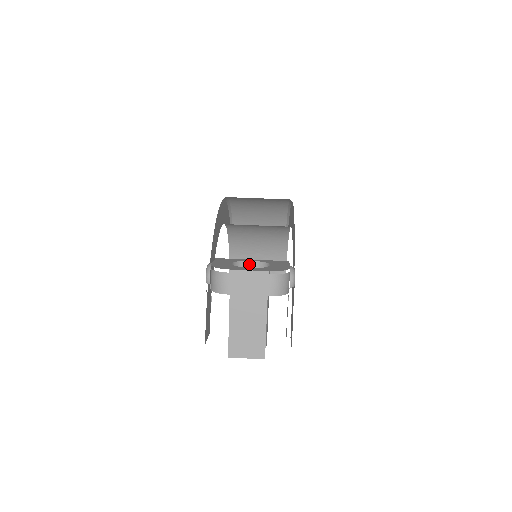
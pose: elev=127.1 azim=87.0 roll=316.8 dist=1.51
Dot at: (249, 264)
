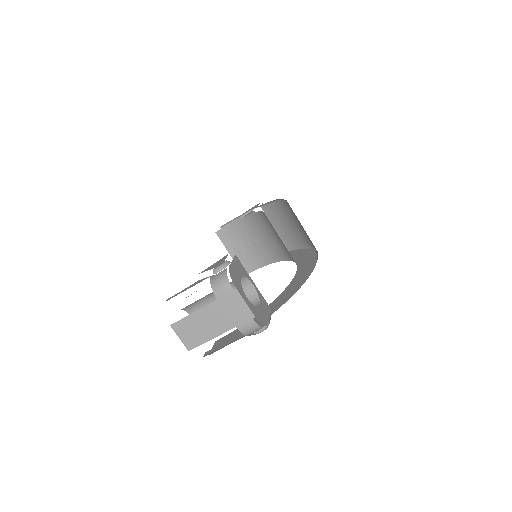
Dot at: (249, 284)
